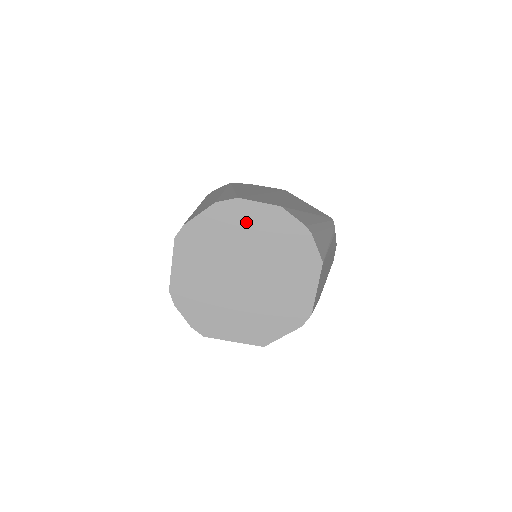
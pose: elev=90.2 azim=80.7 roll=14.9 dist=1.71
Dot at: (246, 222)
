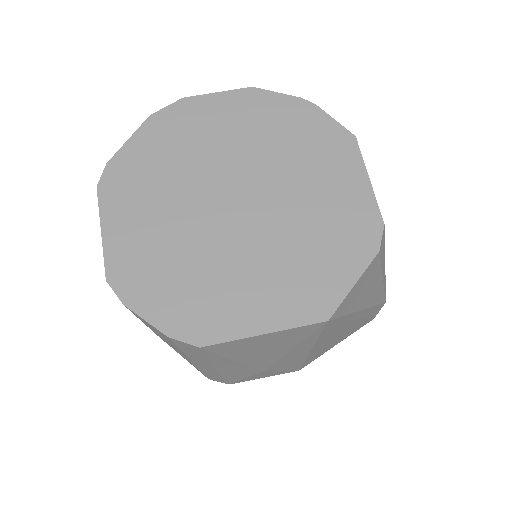
Dot at: (208, 124)
